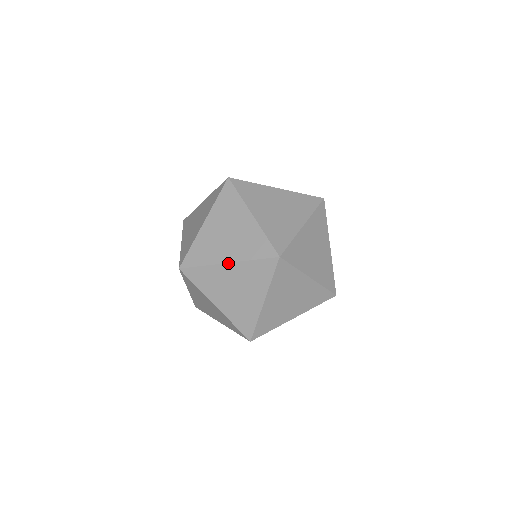
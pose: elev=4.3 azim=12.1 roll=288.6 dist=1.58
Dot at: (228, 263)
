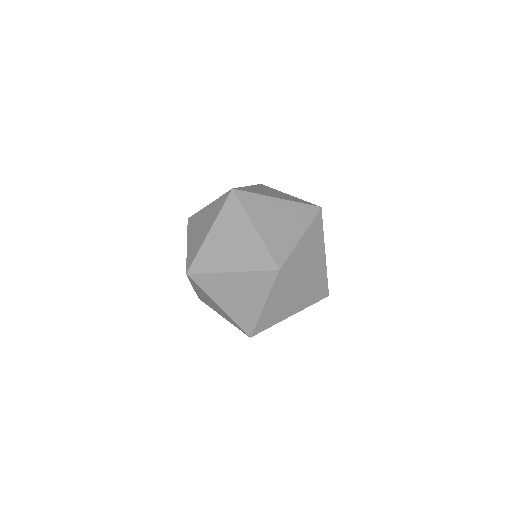
Dot at: (232, 272)
